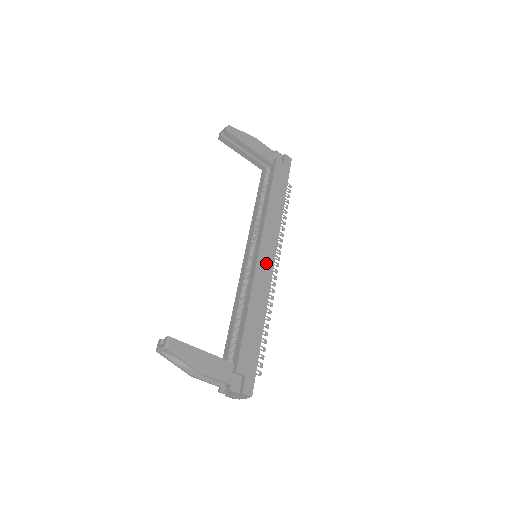
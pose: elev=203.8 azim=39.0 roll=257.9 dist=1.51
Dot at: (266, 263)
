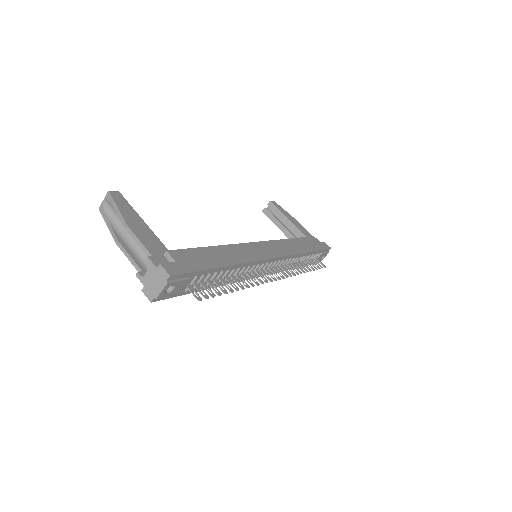
Dot at: (262, 251)
